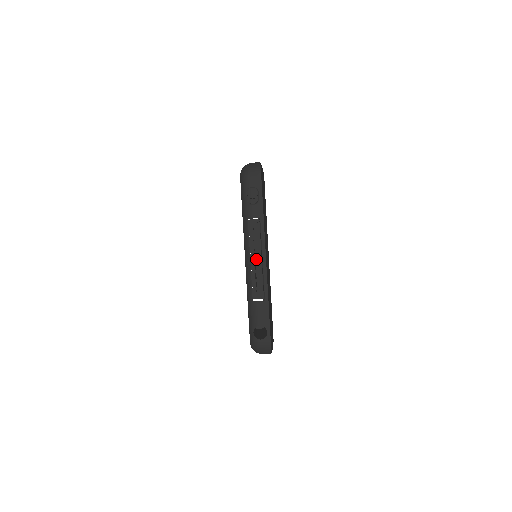
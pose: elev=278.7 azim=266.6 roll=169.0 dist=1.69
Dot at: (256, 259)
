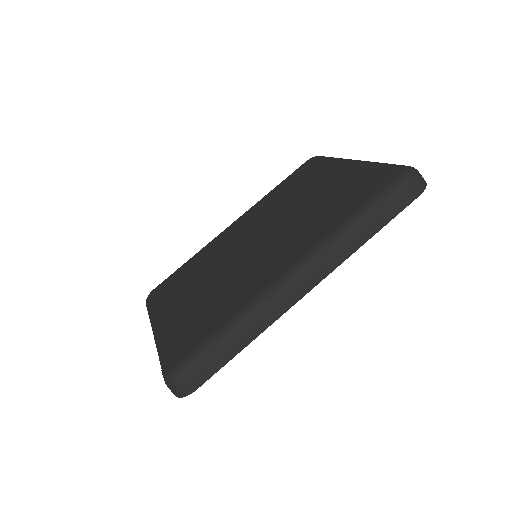
Dot at: occluded
